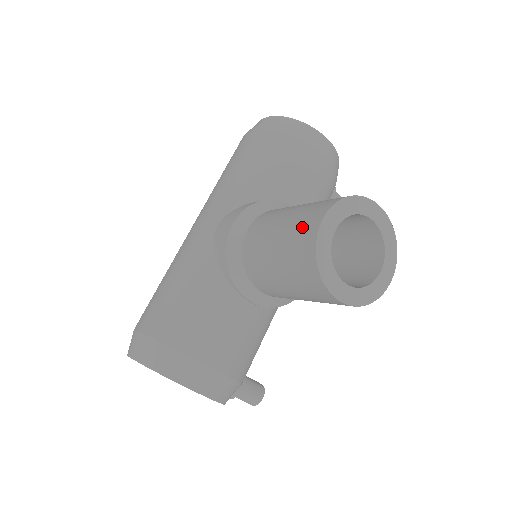
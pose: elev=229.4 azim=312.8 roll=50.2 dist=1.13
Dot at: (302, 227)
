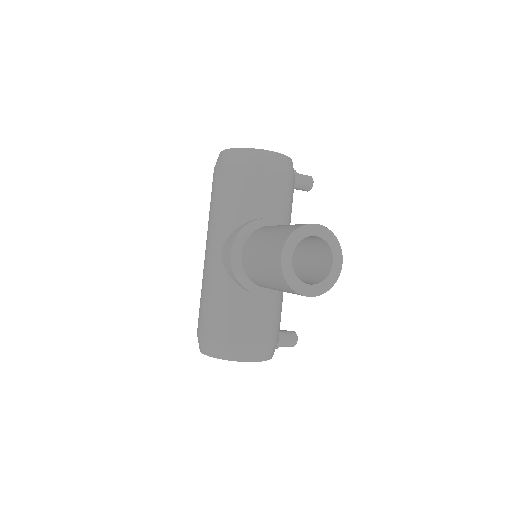
Dot at: (272, 260)
